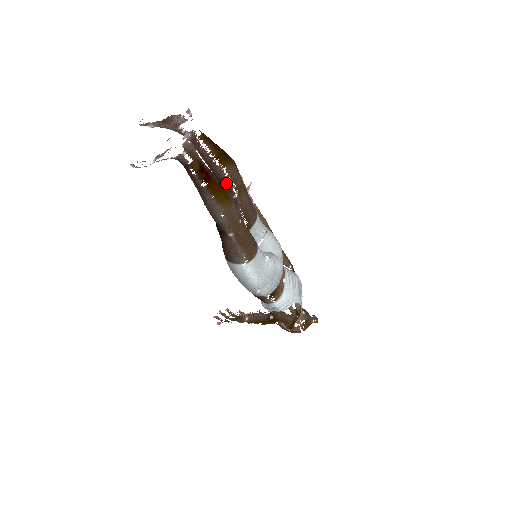
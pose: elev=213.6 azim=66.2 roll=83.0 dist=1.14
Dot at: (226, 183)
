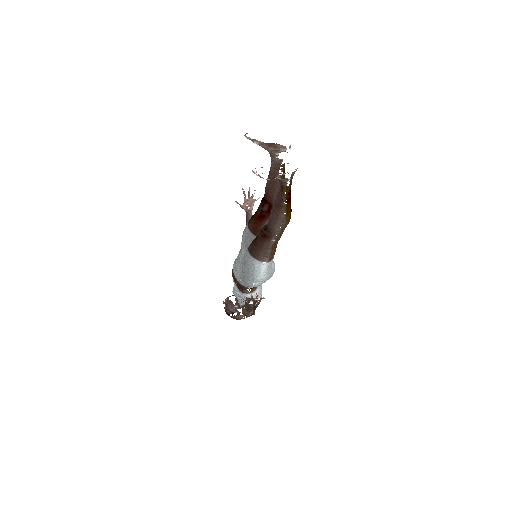
Dot at: (274, 200)
